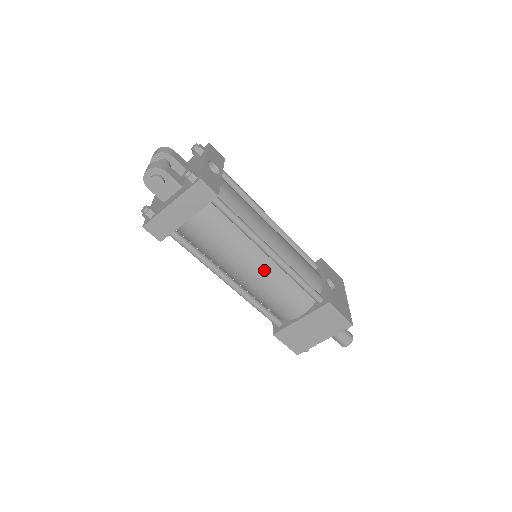
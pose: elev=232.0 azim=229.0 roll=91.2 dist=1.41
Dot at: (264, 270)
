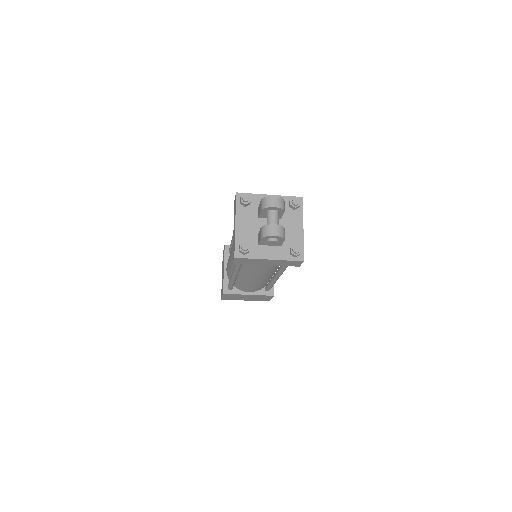
Dot at: occluded
